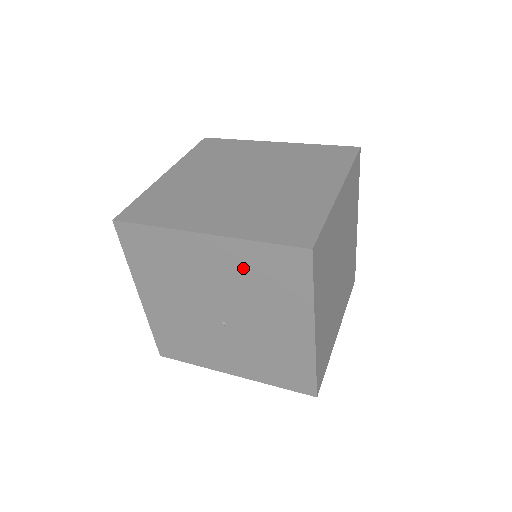
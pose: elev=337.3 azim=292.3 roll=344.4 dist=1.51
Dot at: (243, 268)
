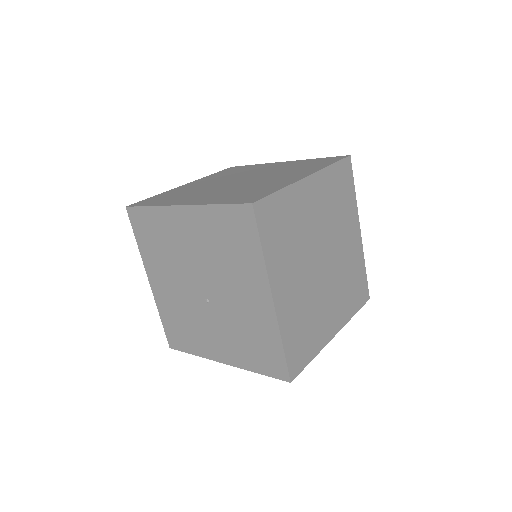
Dot at: (210, 235)
